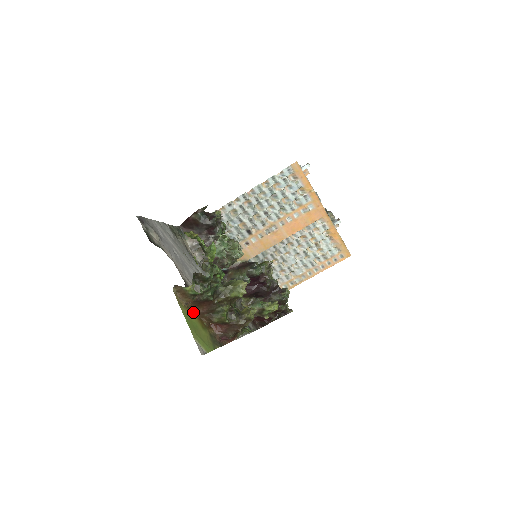
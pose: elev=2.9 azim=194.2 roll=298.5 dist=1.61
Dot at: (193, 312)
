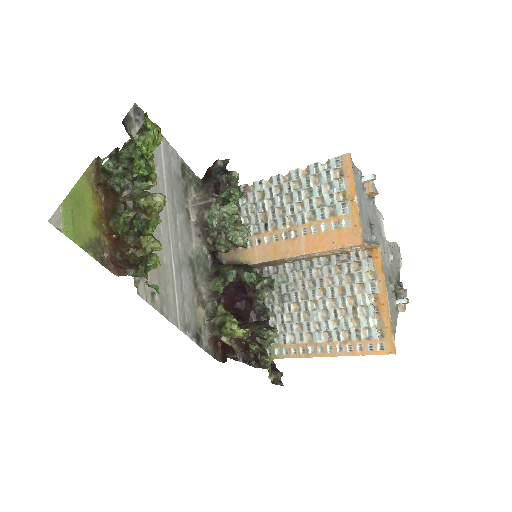
Dot at: (99, 202)
